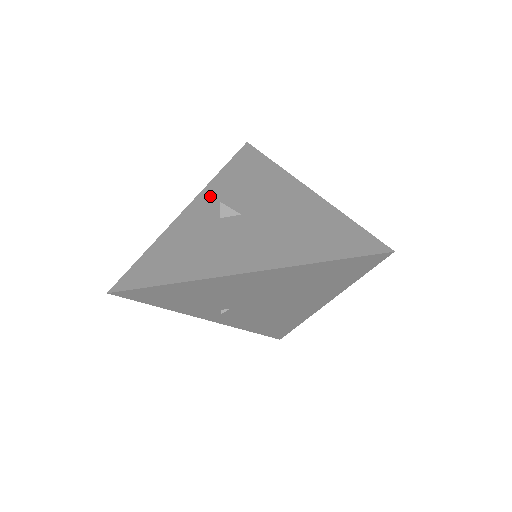
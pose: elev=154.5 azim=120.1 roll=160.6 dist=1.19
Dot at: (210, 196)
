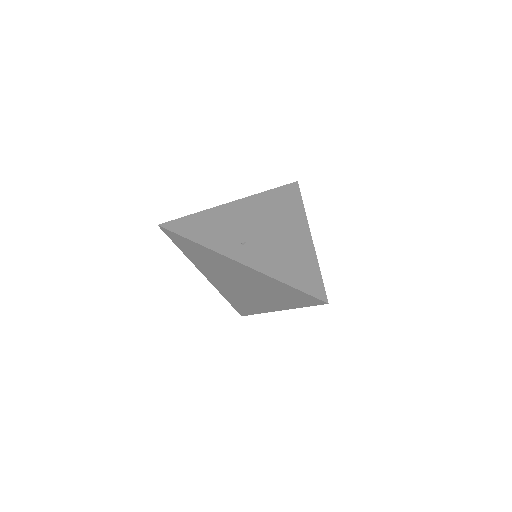
Dot at: occluded
